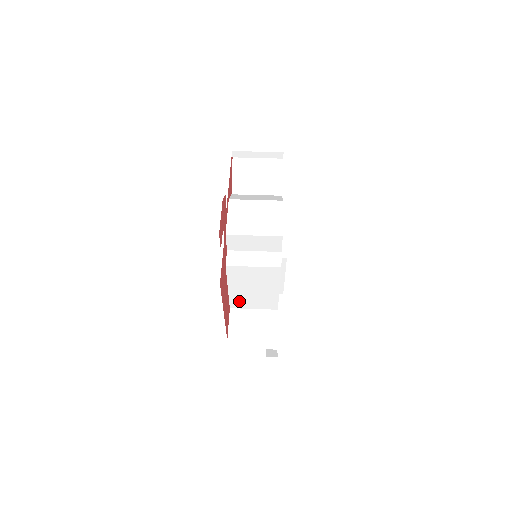
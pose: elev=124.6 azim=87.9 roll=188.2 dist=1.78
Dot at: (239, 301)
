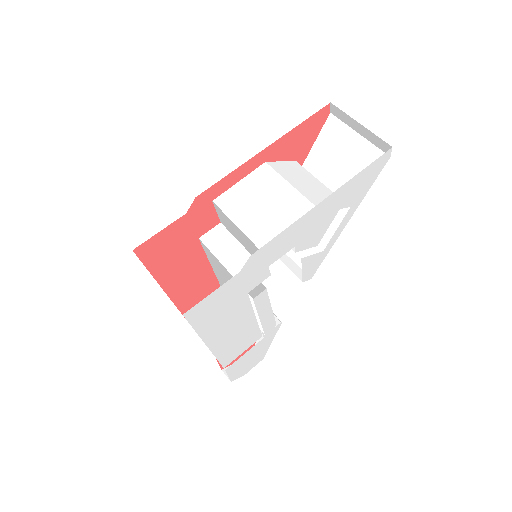
Dot at: occluded
